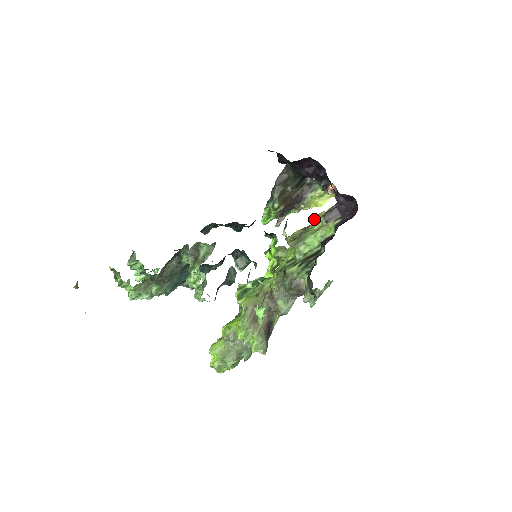
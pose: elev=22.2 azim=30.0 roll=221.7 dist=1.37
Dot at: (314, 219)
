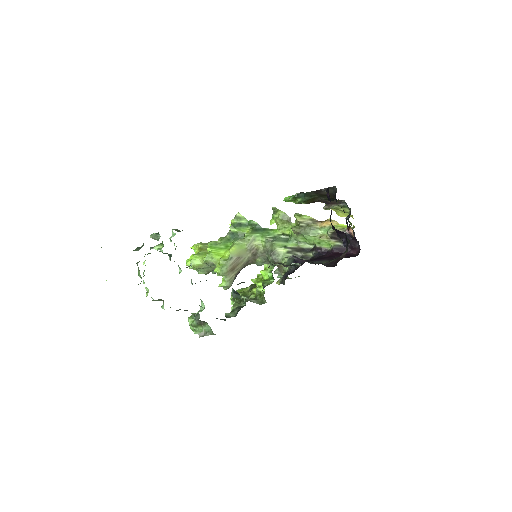
Dot at: (326, 222)
